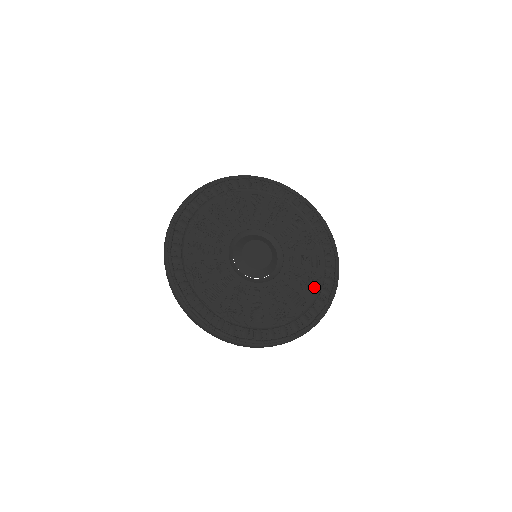
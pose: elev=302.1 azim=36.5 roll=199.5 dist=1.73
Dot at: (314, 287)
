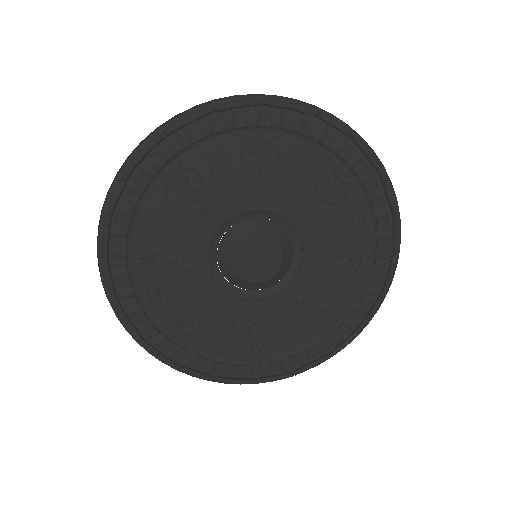
Dot at: (323, 326)
